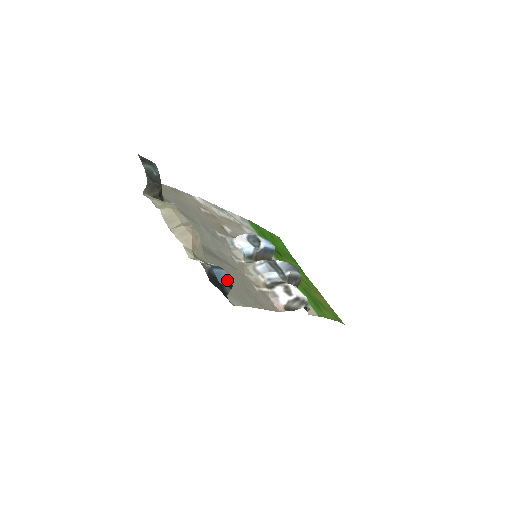
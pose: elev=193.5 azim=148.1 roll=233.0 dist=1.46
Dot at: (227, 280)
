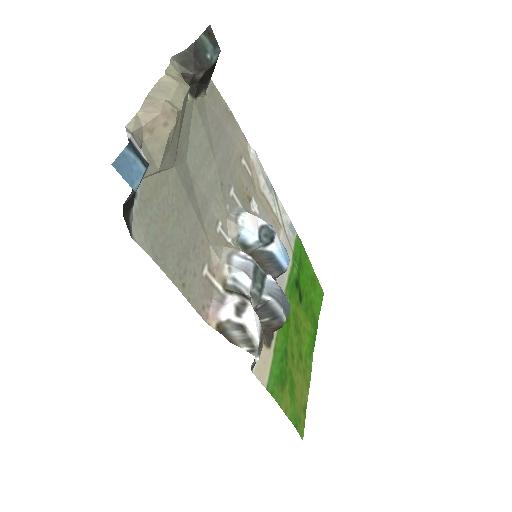
Dot at: (133, 178)
